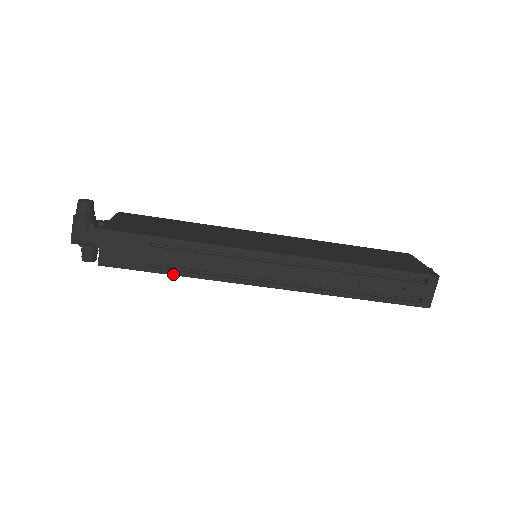
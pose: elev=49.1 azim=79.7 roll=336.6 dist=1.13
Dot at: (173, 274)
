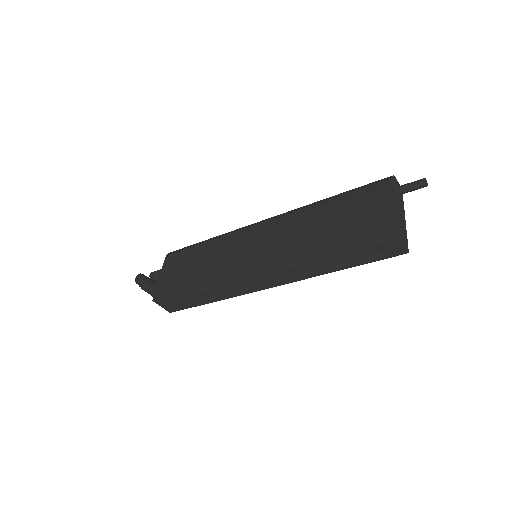
Dot at: (208, 303)
